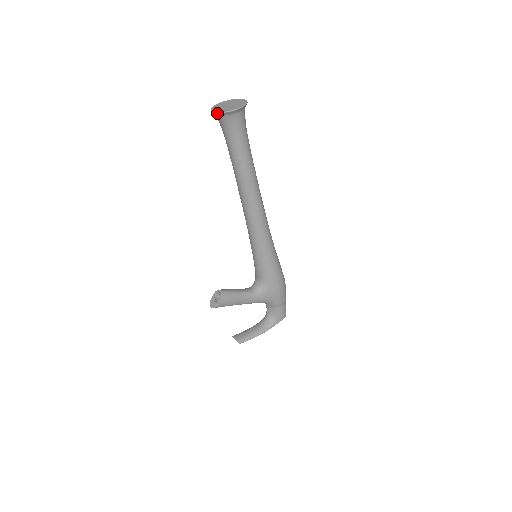
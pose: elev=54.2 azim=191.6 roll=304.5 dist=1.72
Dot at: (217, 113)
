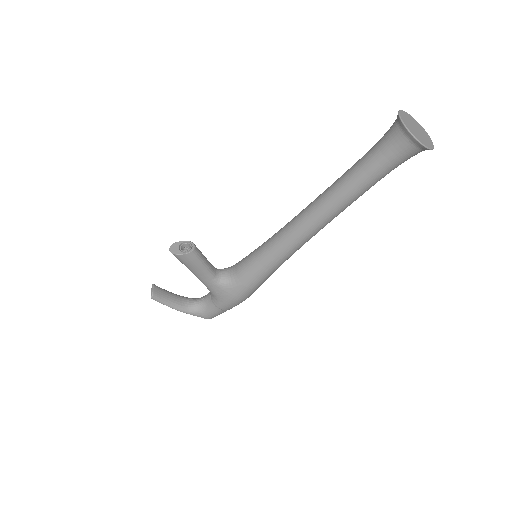
Dot at: (403, 123)
